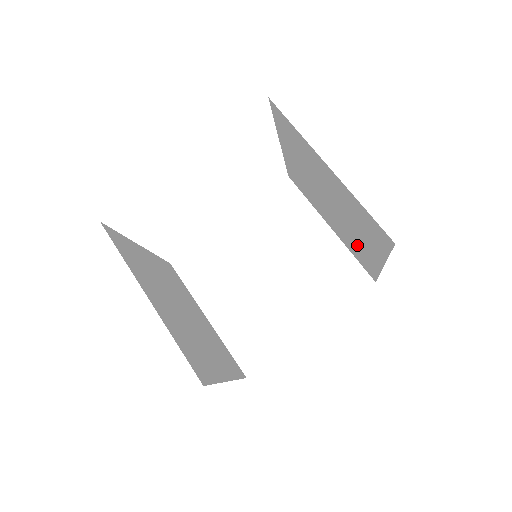
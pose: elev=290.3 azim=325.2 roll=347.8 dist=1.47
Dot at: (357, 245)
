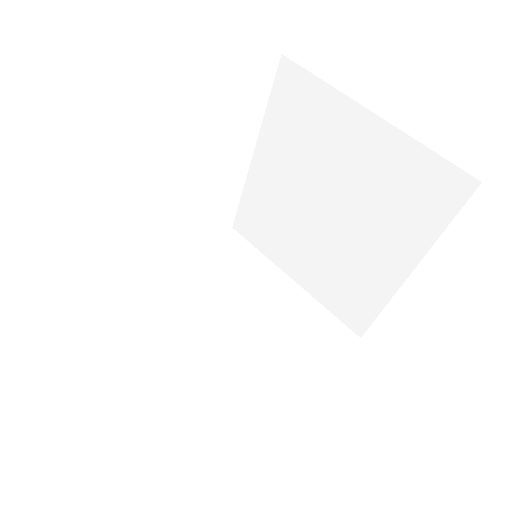
Dot at: occluded
